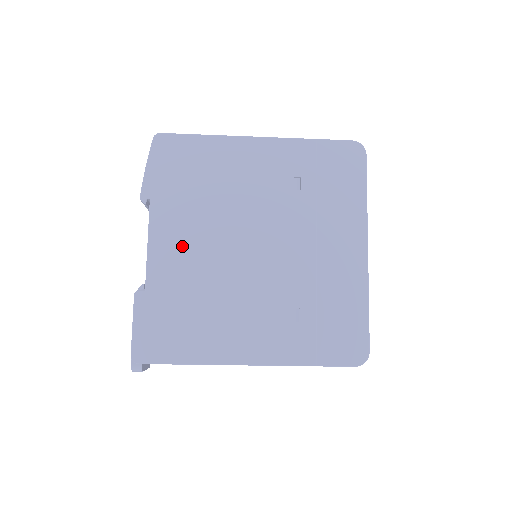
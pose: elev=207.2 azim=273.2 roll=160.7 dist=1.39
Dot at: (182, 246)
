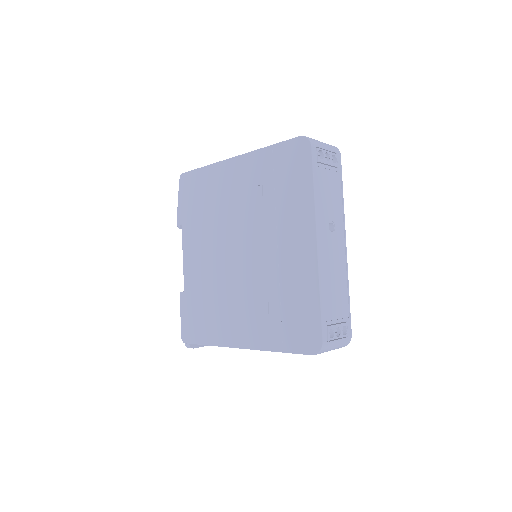
Dot at: (199, 257)
